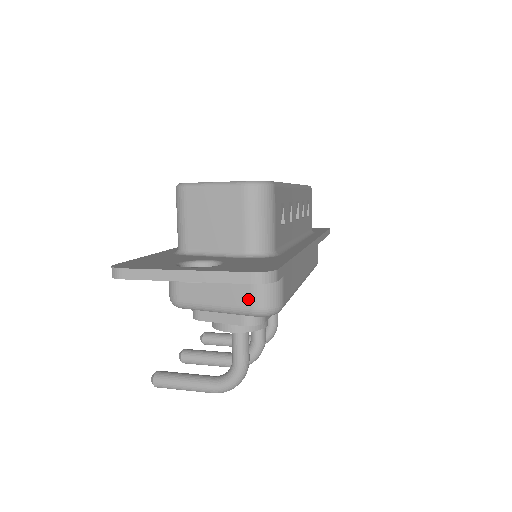
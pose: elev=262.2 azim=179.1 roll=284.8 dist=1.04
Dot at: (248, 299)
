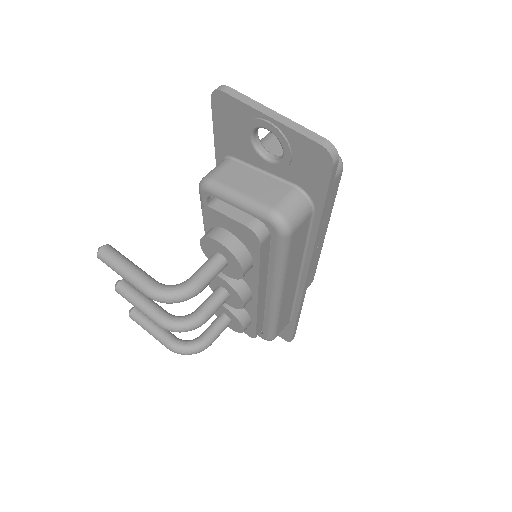
Dot at: (275, 201)
